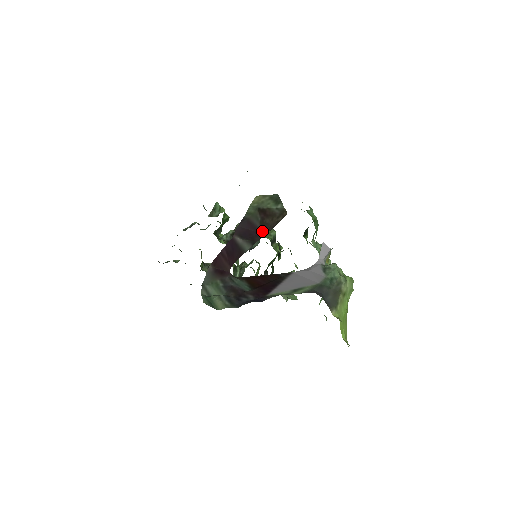
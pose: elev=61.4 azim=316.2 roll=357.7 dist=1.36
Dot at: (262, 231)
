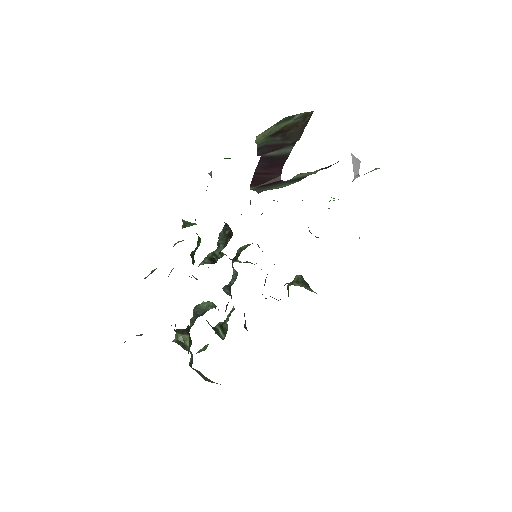
Dot at: (291, 142)
